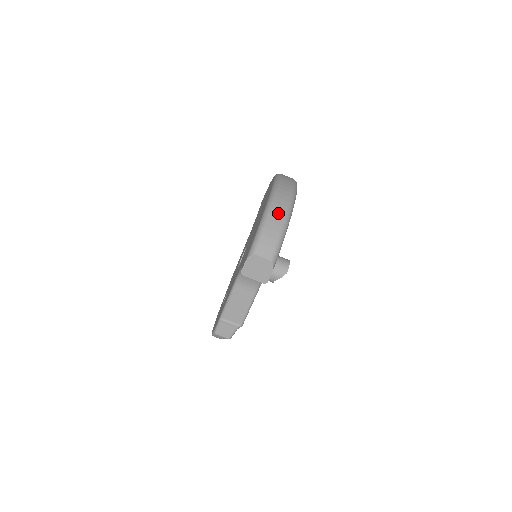
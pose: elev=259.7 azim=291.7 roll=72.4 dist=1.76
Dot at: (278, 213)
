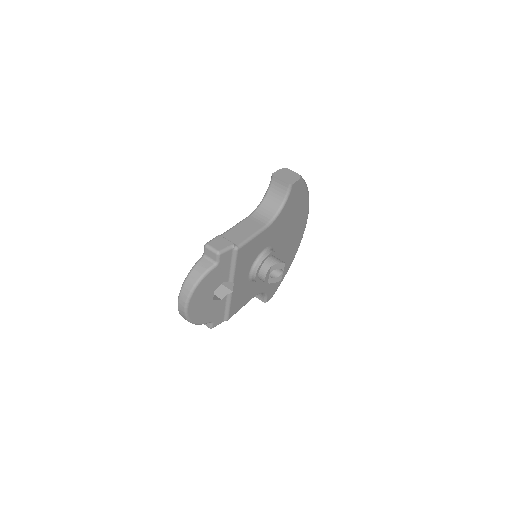
Dot at: occluded
